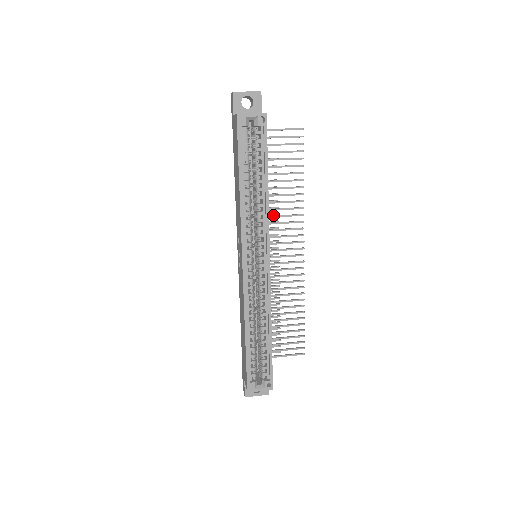
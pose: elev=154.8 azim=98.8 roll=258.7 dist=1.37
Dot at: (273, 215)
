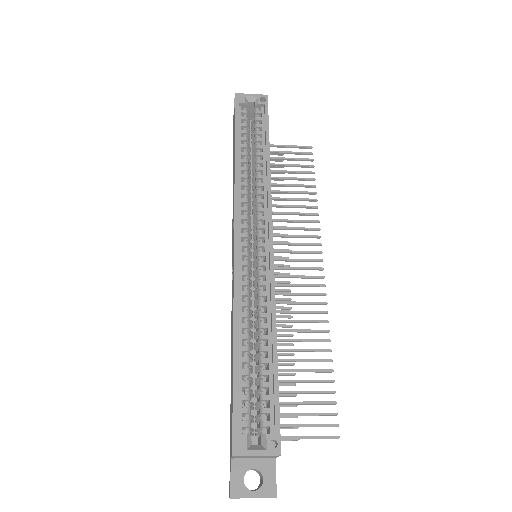
Dot at: (280, 227)
